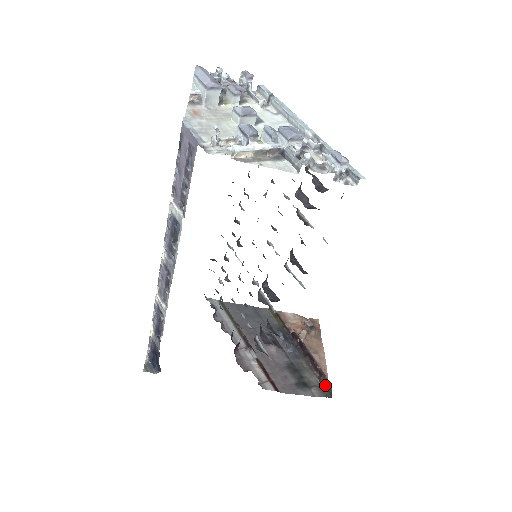
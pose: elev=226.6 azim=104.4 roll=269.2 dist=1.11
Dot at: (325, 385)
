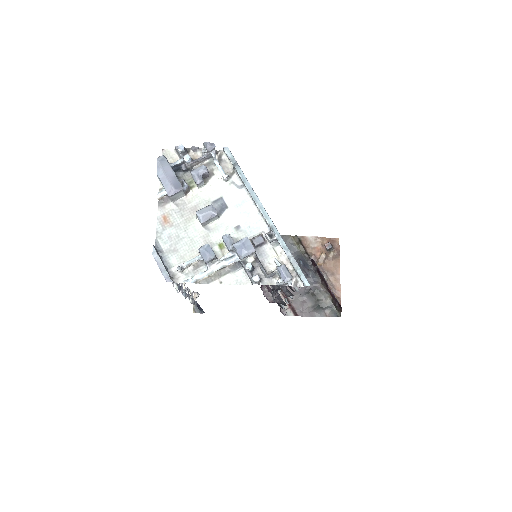
Dot at: (336, 307)
